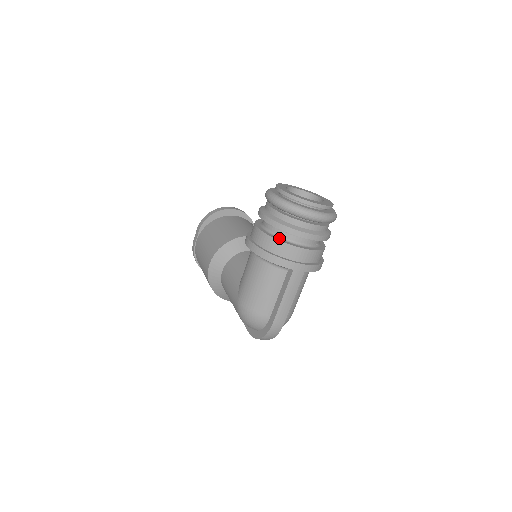
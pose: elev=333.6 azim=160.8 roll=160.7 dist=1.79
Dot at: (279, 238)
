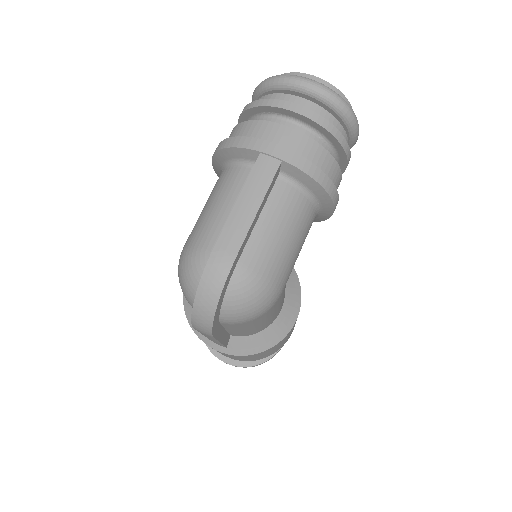
Dot at: occluded
